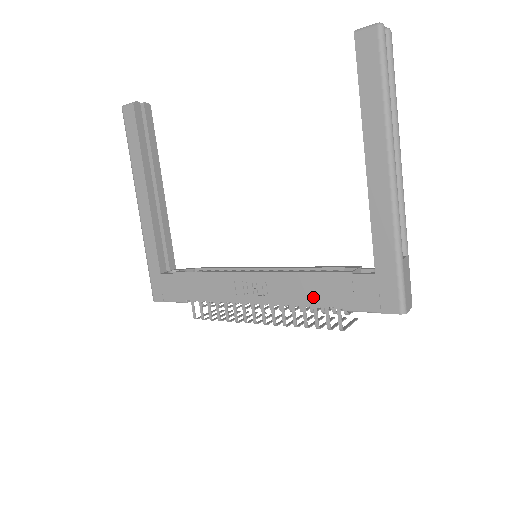
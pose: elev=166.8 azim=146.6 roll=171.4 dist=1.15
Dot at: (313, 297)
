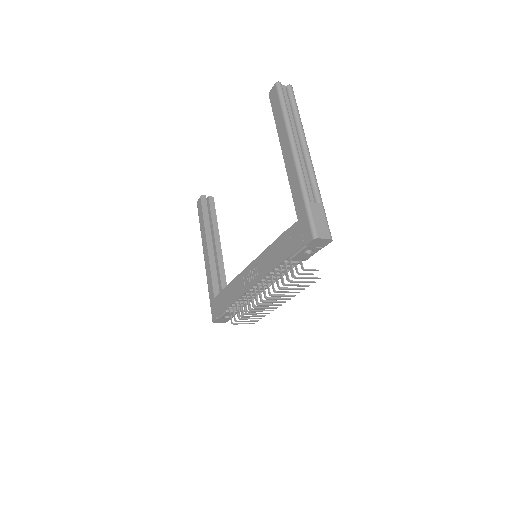
Dot at: (276, 260)
